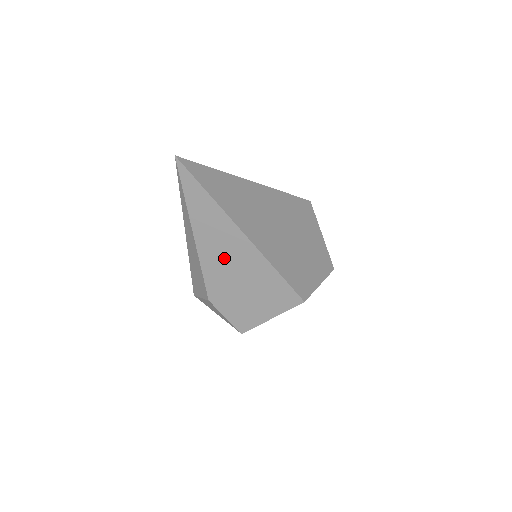
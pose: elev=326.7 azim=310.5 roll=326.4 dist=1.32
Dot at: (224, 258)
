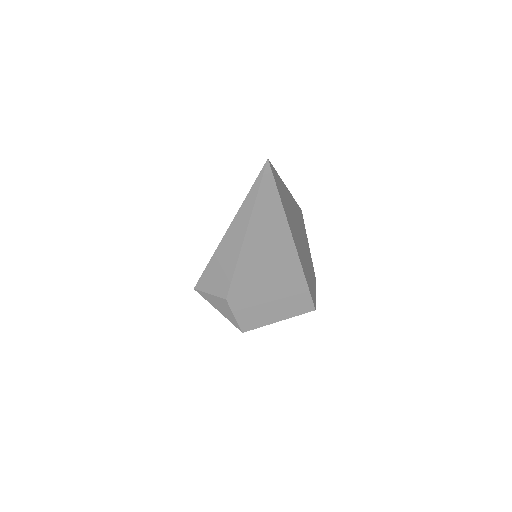
Dot at: (264, 263)
